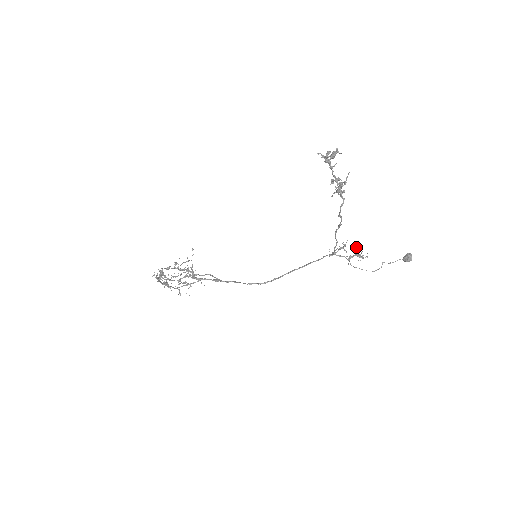
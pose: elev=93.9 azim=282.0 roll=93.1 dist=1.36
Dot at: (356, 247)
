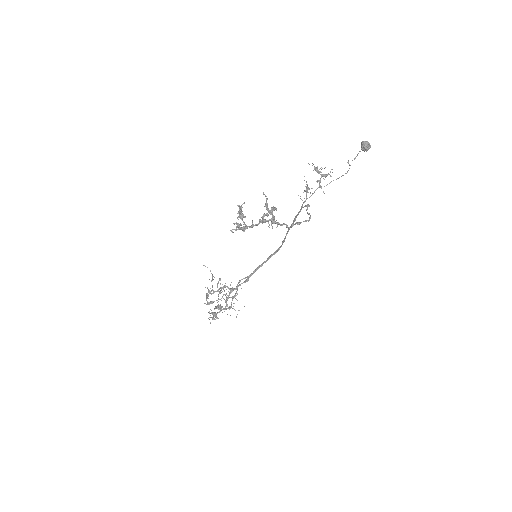
Dot at: (315, 170)
